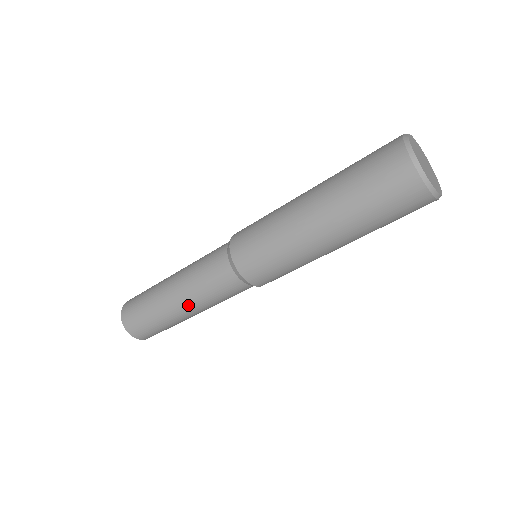
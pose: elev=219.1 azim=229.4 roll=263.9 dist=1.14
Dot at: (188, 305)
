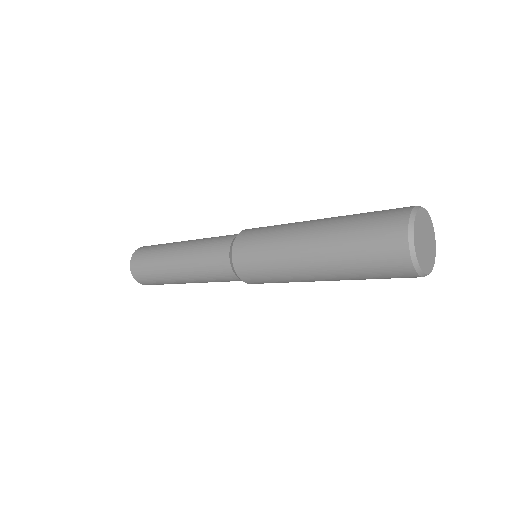
Dot at: occluded
